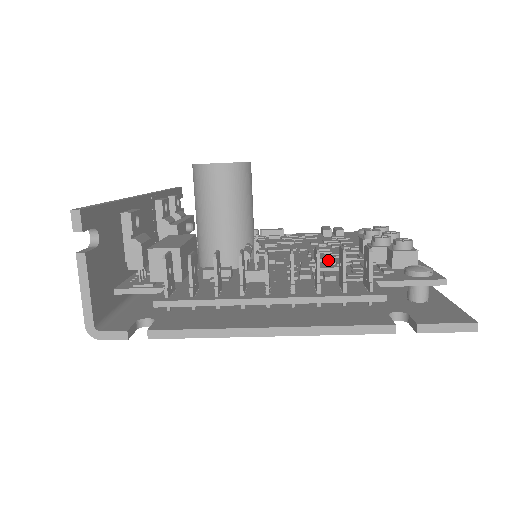
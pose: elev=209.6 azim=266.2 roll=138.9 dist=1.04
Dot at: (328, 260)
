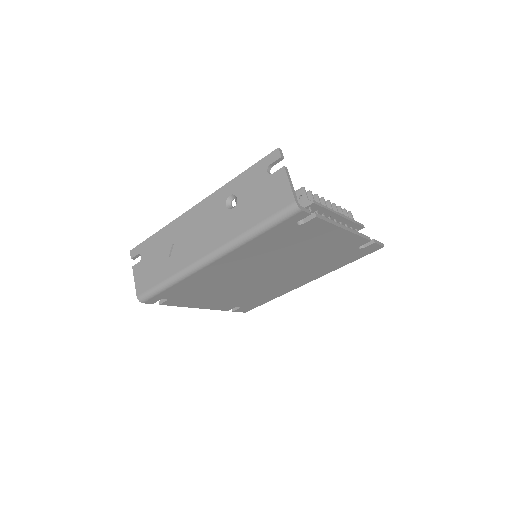
Dot at: occluded
